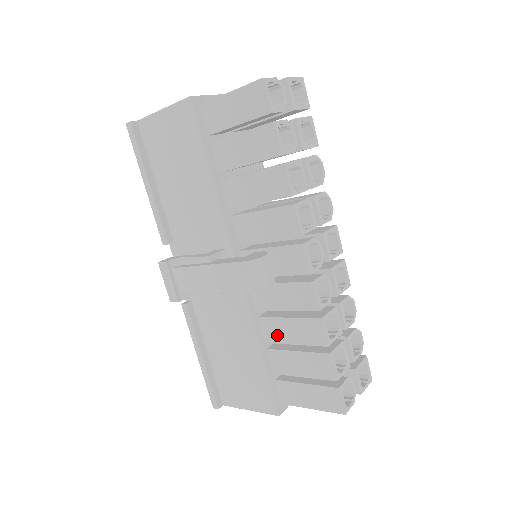
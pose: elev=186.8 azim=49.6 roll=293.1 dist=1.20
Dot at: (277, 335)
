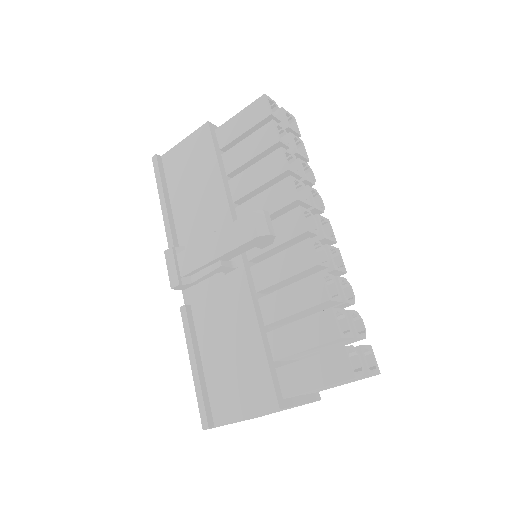
Dot at: (277, 311)
